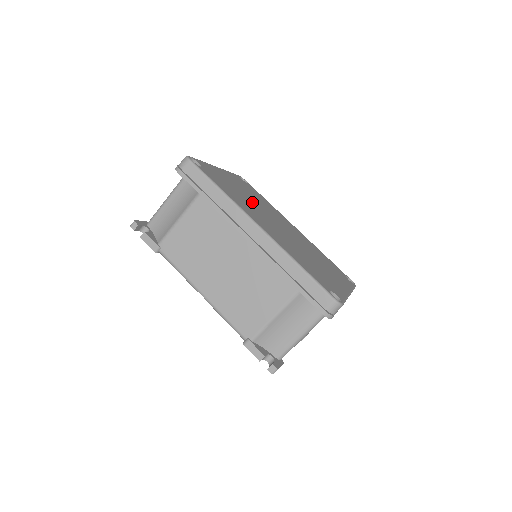
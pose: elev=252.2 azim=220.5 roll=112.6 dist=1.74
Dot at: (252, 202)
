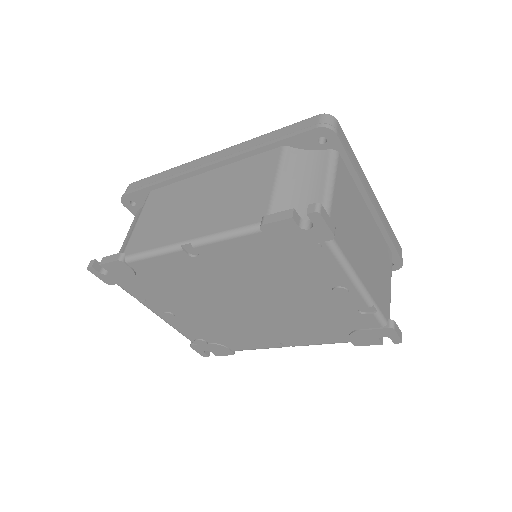
Dot at: occluded
